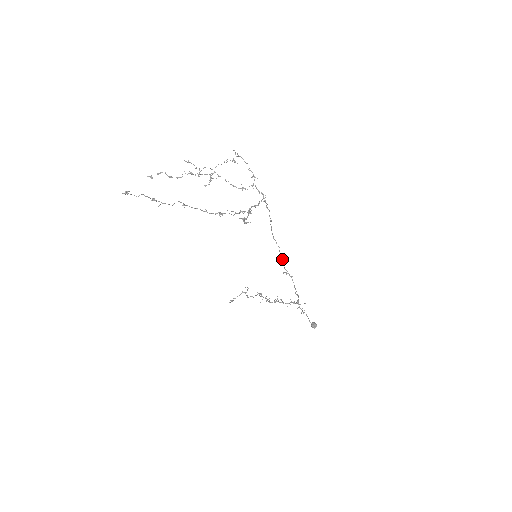
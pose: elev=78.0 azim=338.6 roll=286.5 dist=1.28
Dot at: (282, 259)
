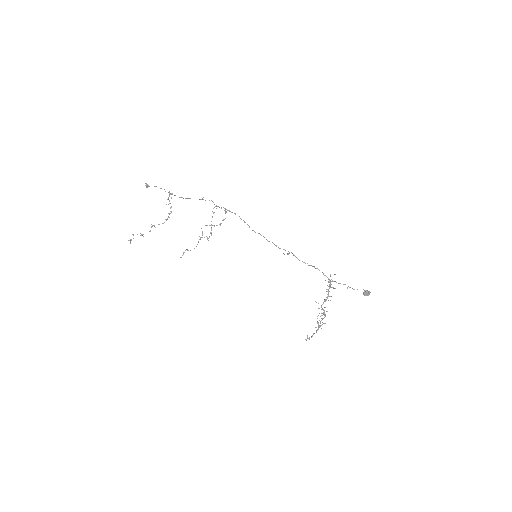
Dot at: occluded
